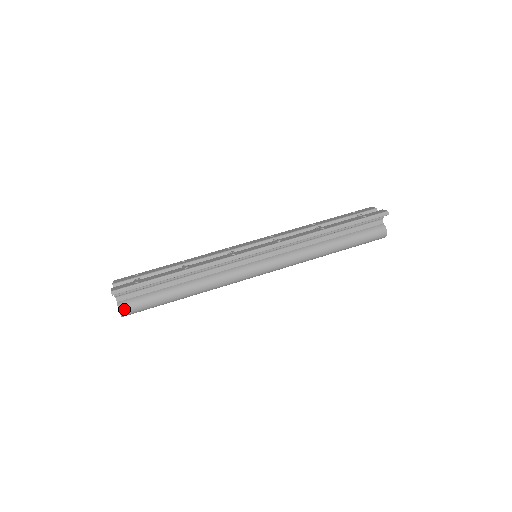
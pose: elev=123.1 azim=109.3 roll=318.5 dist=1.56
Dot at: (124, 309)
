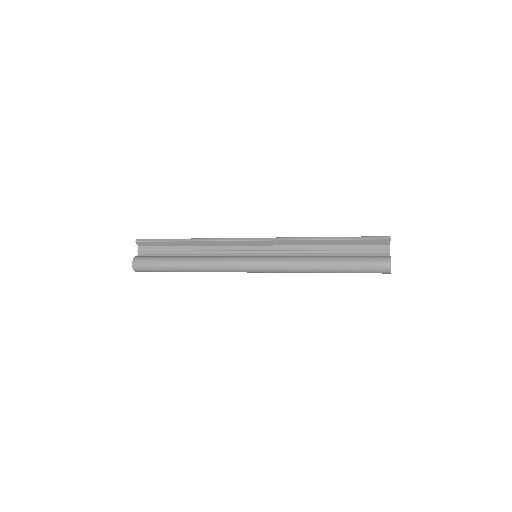
Dot at: (137, 259)
